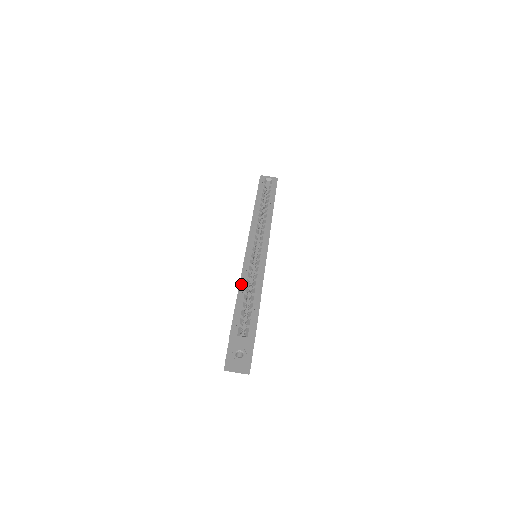
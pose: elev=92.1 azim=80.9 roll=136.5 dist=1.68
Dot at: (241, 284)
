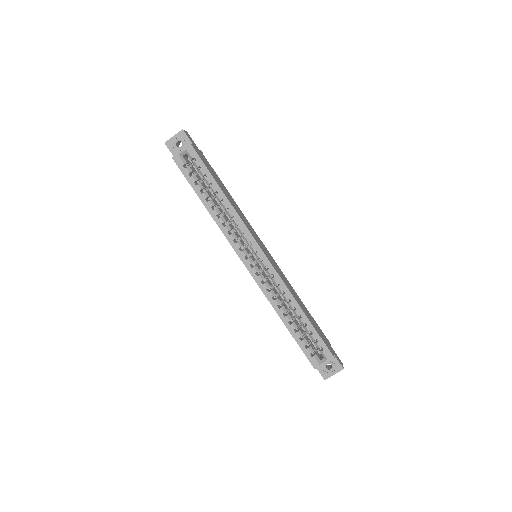
Dot at: (281, 317)
